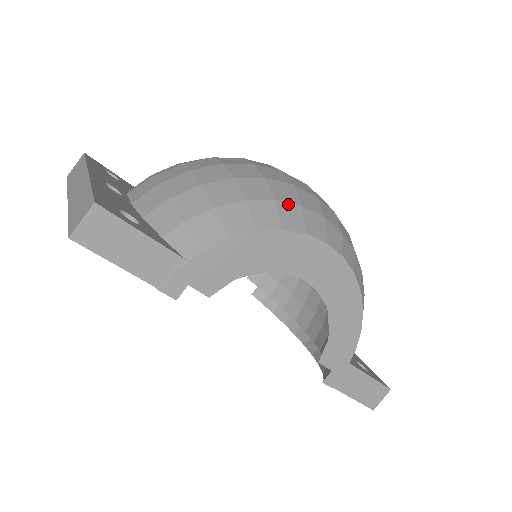
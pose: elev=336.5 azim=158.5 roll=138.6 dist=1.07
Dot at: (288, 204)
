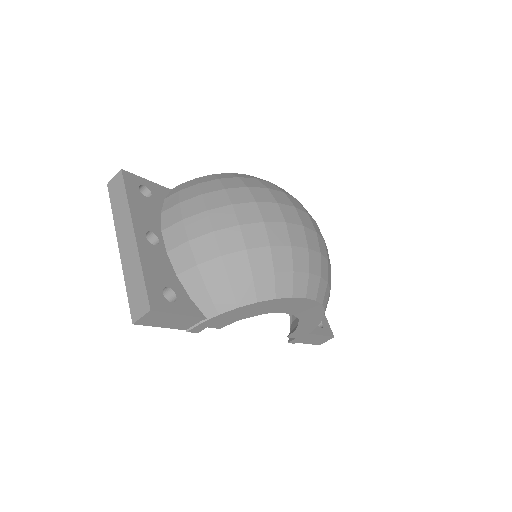
Dot at: (283, 273)
